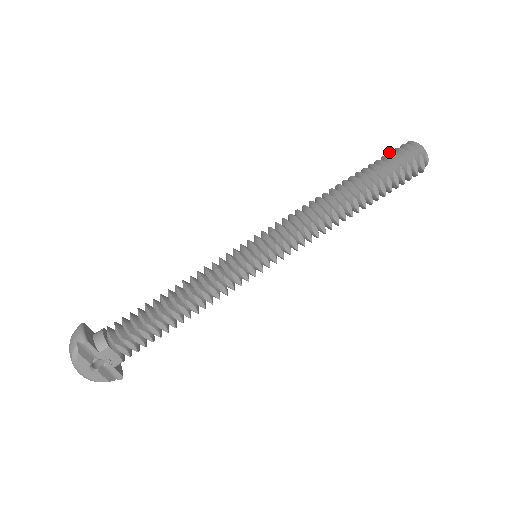
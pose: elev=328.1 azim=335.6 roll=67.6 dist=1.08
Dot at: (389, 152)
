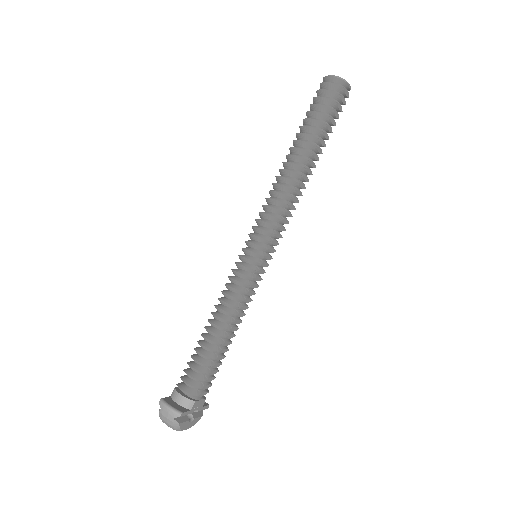
Dot at: (315, 97)
